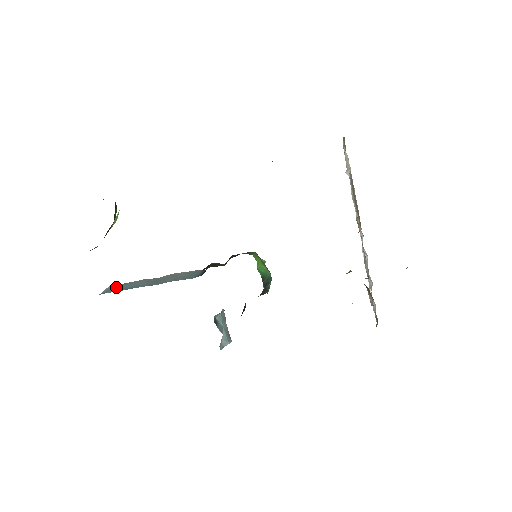
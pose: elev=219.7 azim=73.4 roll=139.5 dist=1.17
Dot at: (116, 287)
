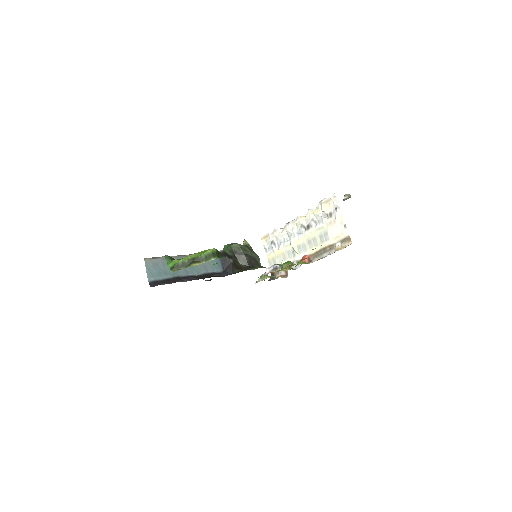
Dot at: (157, 268)
